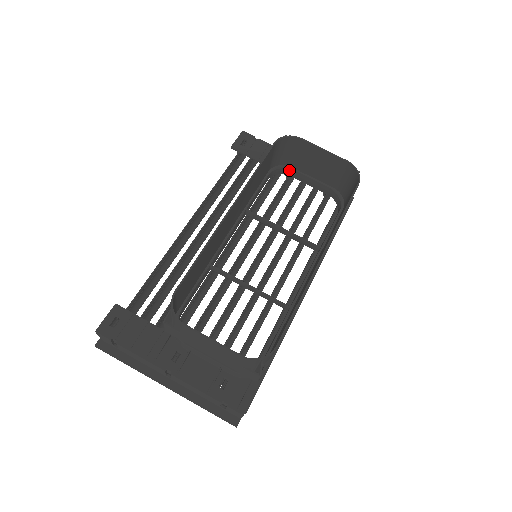
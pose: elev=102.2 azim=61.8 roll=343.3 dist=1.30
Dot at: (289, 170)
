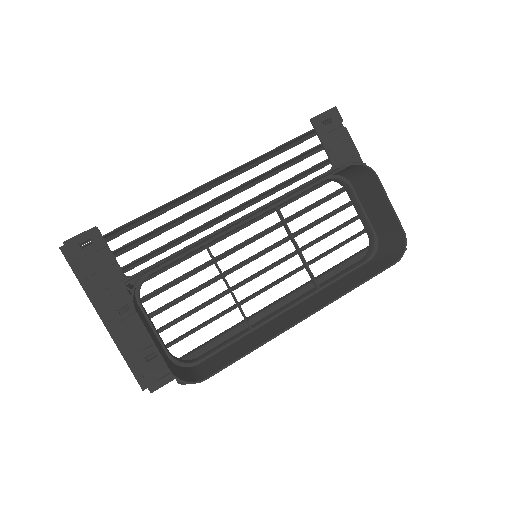
Dot at: (348, 187)
